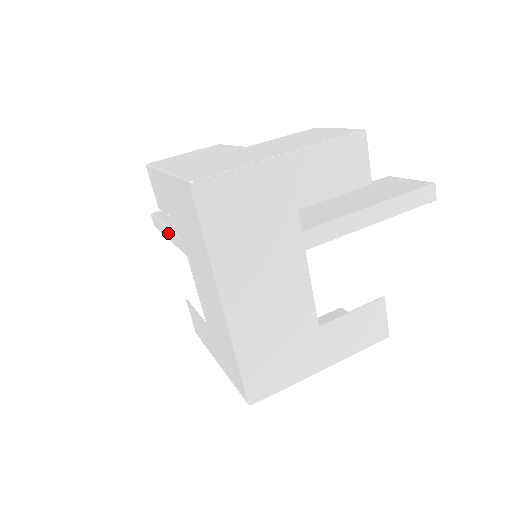
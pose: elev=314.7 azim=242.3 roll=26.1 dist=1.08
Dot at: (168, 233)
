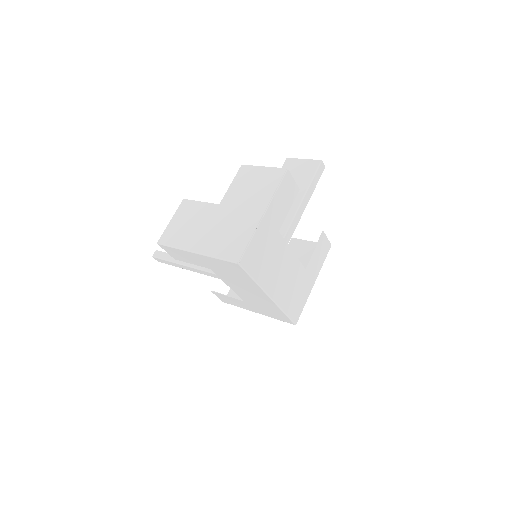
Dot at: (188, 268)
